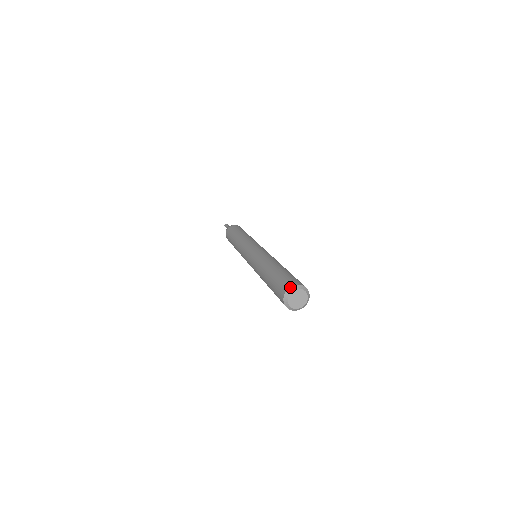
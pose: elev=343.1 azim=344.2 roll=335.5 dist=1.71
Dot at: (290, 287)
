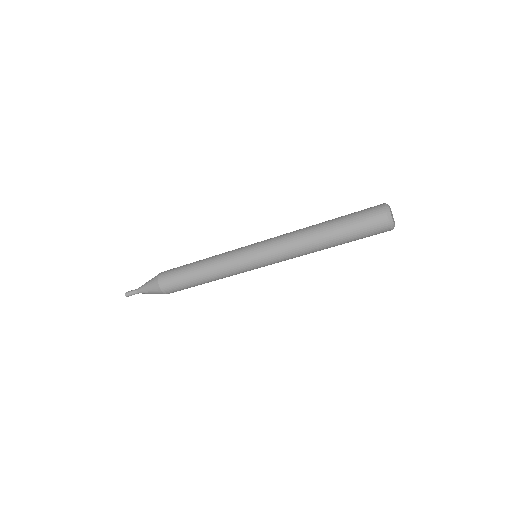
Dot at: (385, 203)
